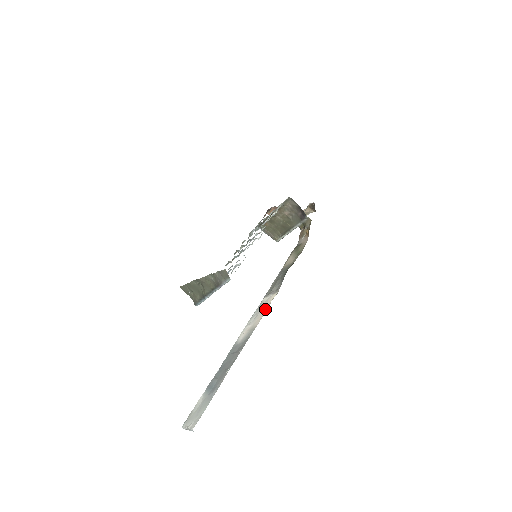
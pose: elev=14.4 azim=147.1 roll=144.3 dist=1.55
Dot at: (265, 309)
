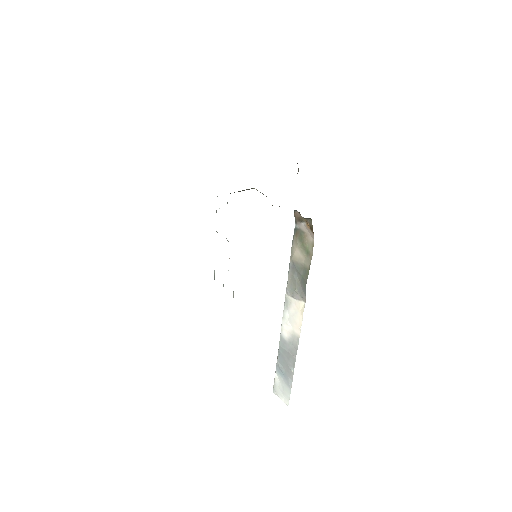
Dot at: (299, 318)
